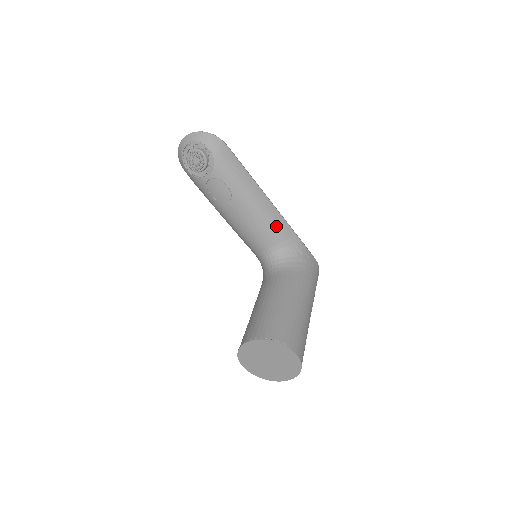
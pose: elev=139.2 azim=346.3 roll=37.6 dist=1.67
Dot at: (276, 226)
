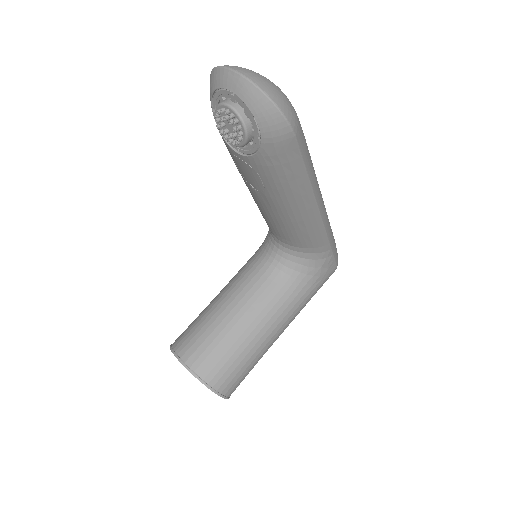
Dot at: (307, 236)
